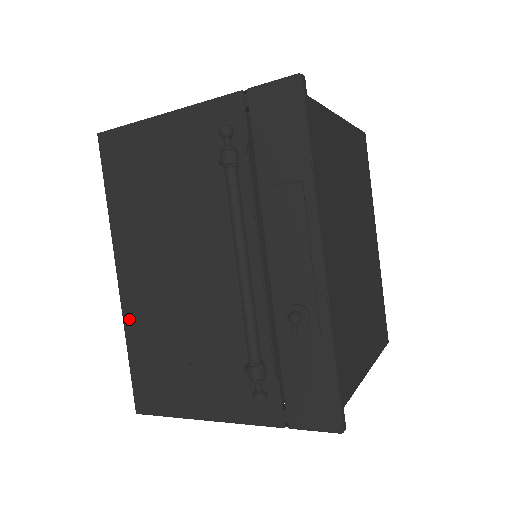
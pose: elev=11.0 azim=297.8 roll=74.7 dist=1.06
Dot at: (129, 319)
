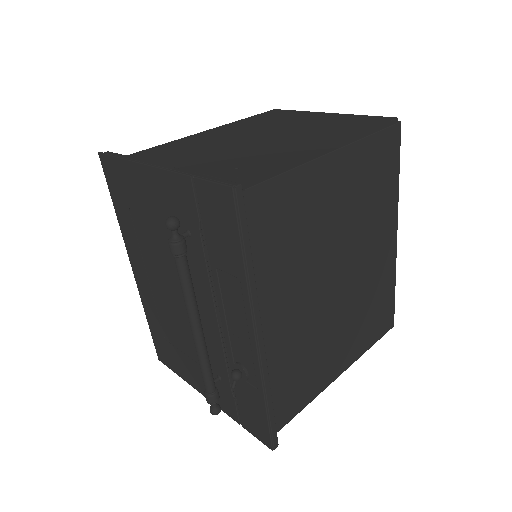
Dot at: (144, 302)
